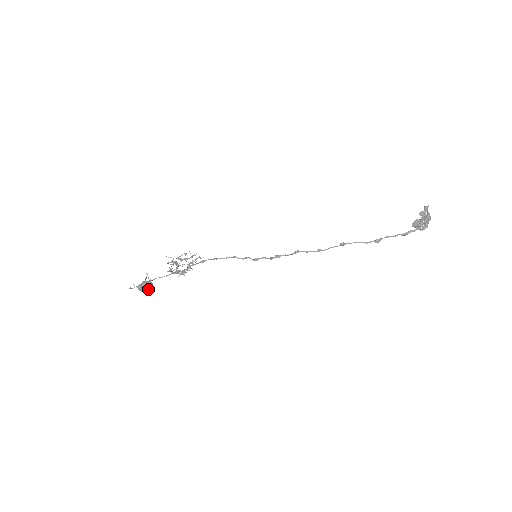
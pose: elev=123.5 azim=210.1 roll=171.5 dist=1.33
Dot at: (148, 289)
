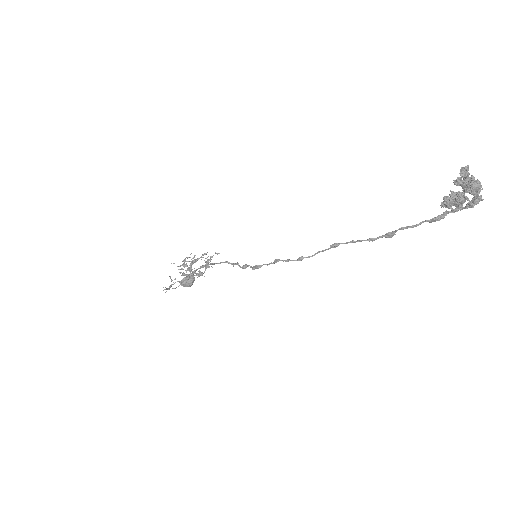
Dot at: (190, 285)
